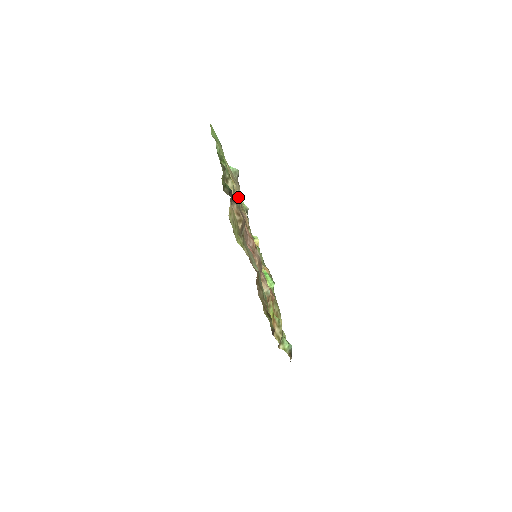
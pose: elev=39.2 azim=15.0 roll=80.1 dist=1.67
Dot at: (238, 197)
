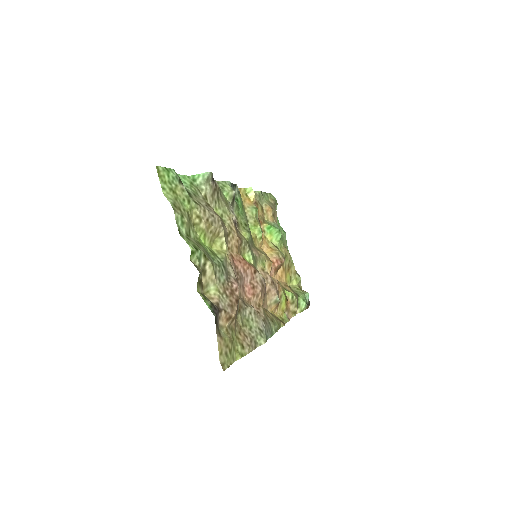
Dot at: (221, 235)
